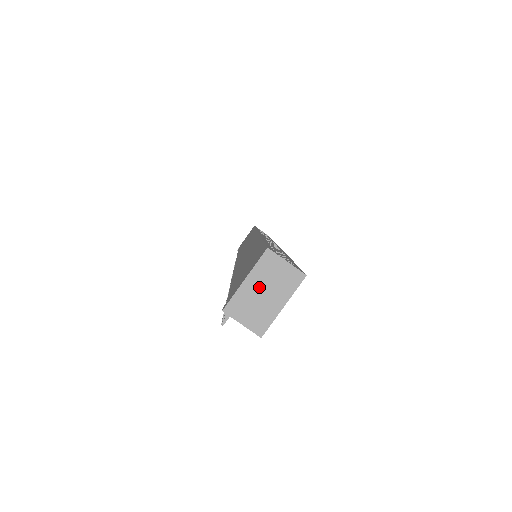
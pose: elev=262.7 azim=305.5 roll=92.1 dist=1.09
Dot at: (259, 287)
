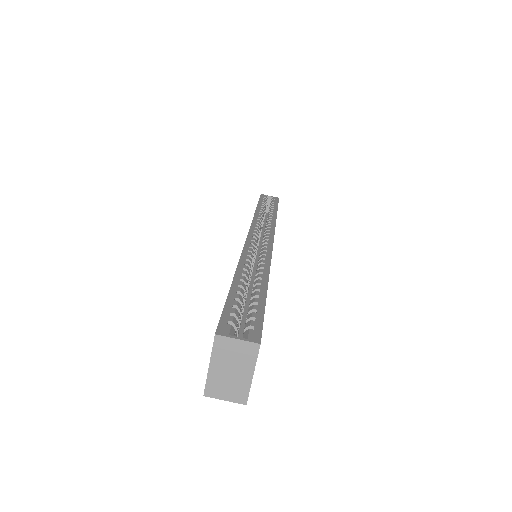
Dot at: (224, 368)
